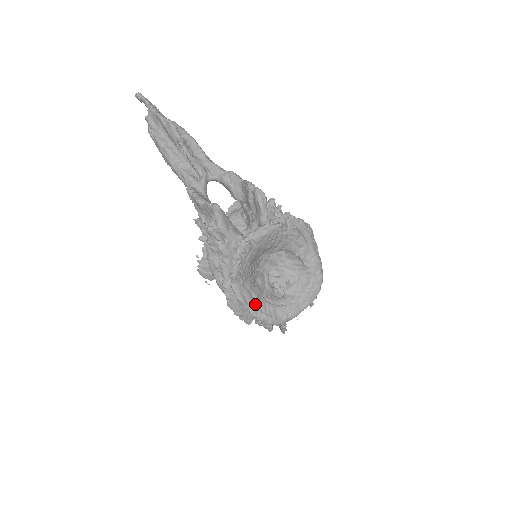
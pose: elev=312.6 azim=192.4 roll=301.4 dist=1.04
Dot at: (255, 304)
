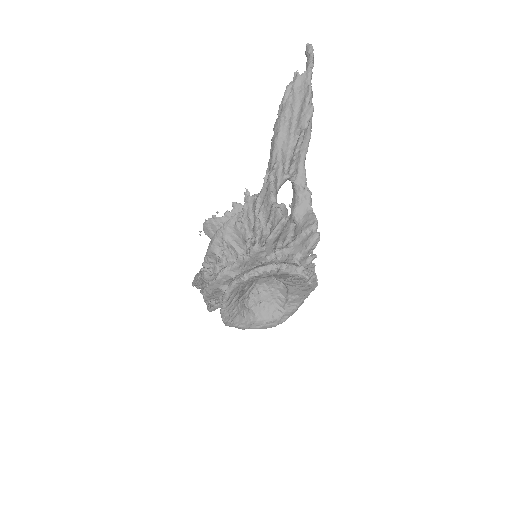
Dot at: (231, 303)
